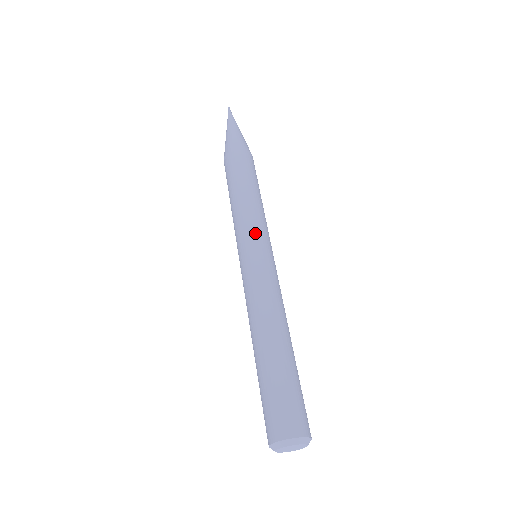
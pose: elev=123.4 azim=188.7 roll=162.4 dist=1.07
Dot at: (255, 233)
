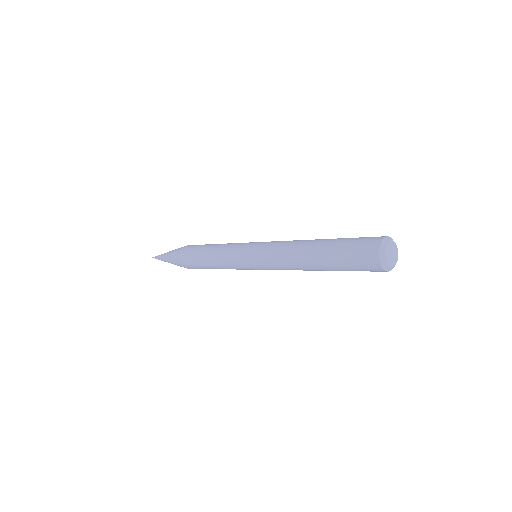
Dot at: (244, 243)
